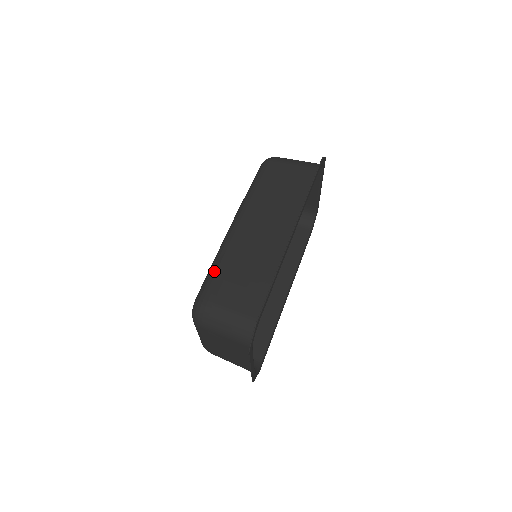
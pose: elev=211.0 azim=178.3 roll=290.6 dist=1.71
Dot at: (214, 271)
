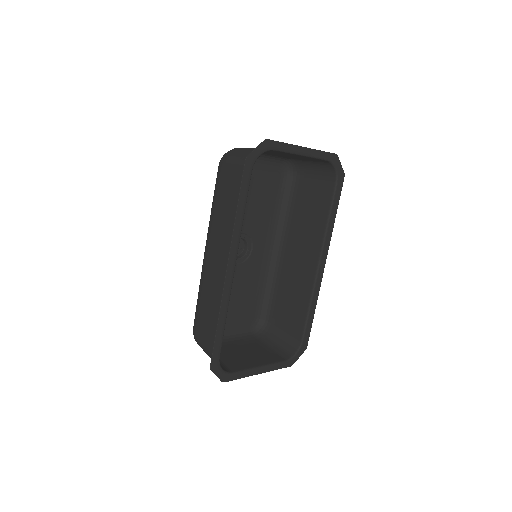
Dot at: (197, 305)
